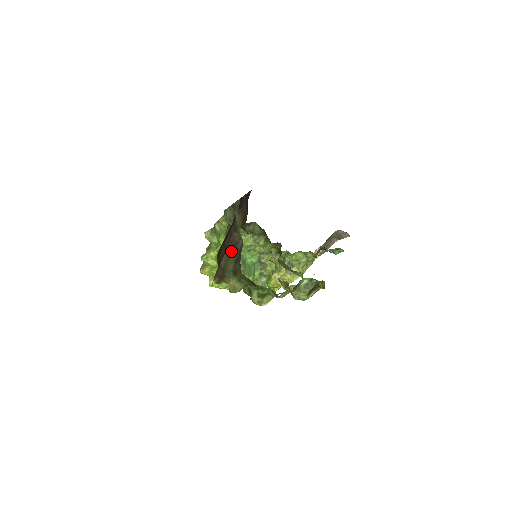
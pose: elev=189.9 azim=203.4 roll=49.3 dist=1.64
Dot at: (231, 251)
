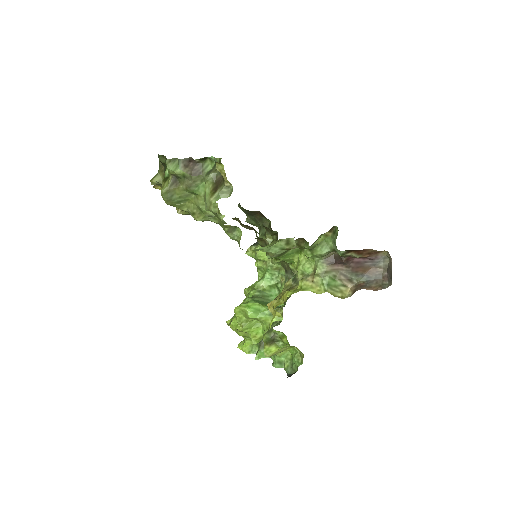
Dot at: occluded
